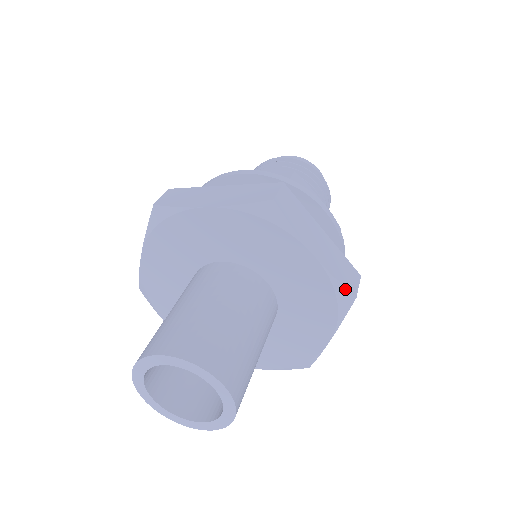
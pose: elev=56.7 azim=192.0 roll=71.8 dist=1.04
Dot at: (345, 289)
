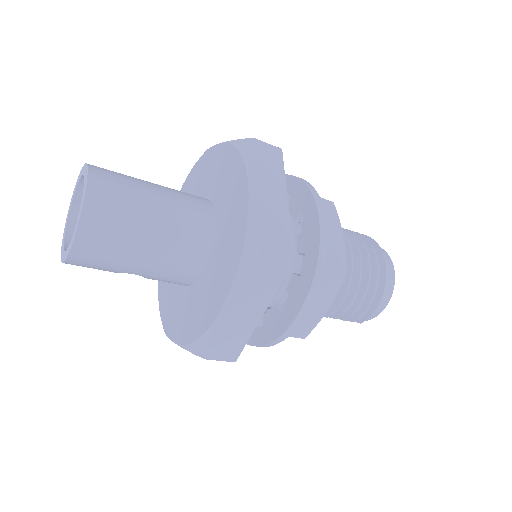
Dot at: (256, 235)
